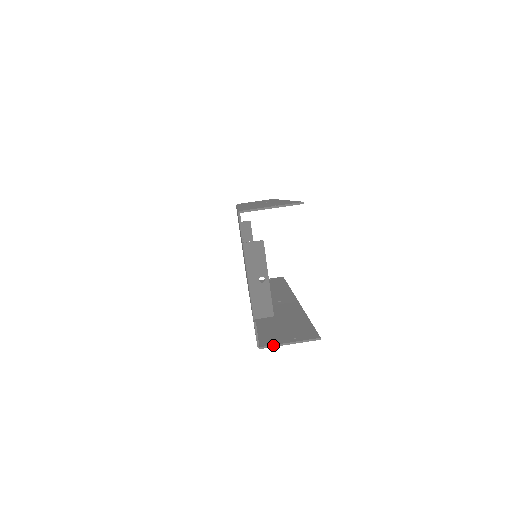
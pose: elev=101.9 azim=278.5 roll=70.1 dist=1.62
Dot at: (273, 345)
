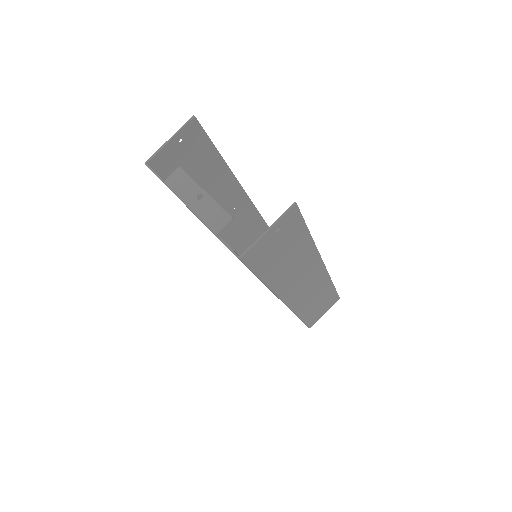
Dot at: (252, 244)
